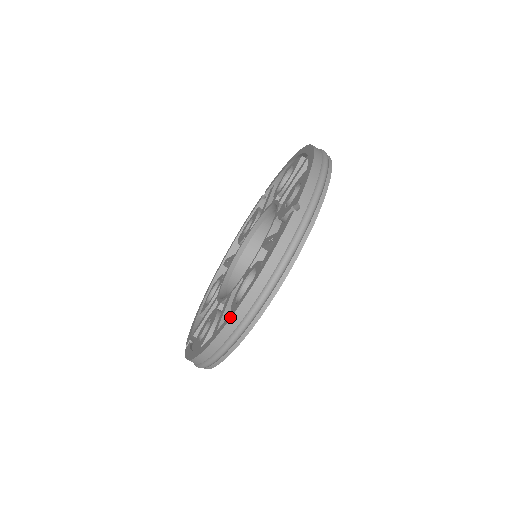
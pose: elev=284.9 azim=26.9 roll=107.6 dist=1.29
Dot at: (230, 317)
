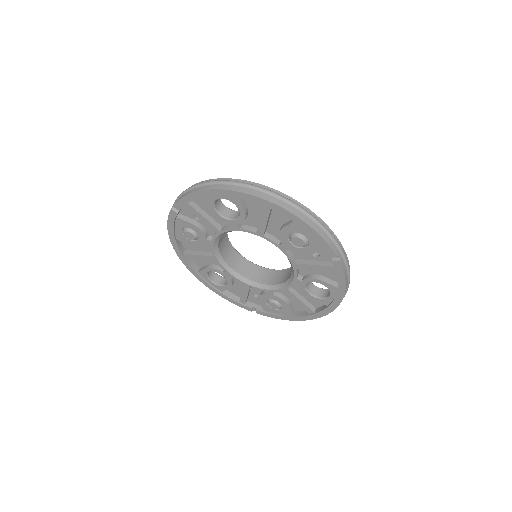
Dot at: occluded
